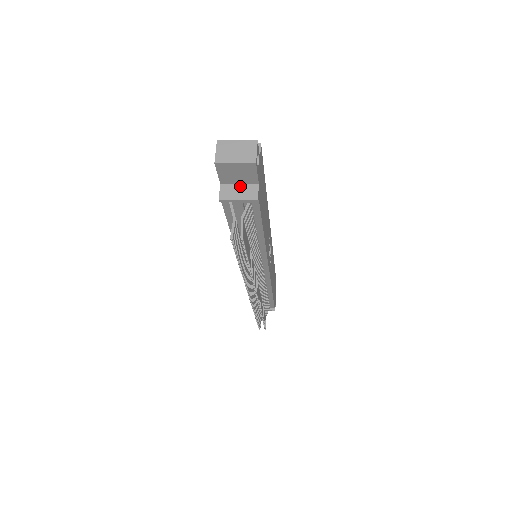
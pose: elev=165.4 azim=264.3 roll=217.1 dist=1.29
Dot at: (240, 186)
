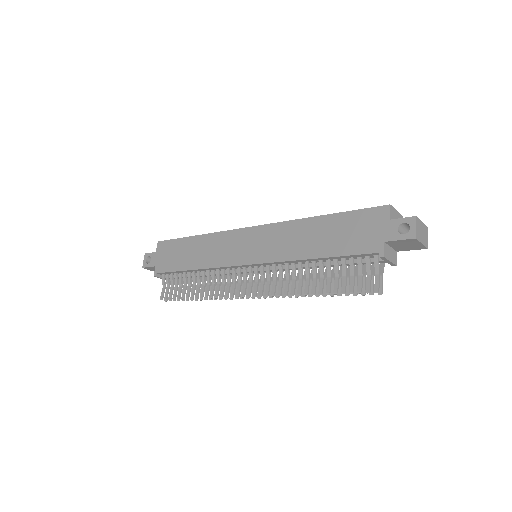
Dot at: (391, 249)
